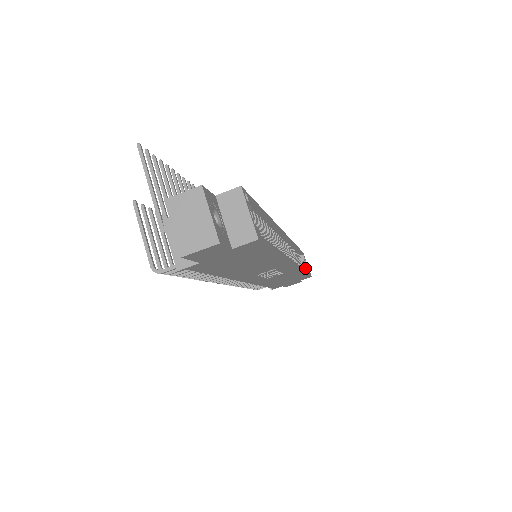
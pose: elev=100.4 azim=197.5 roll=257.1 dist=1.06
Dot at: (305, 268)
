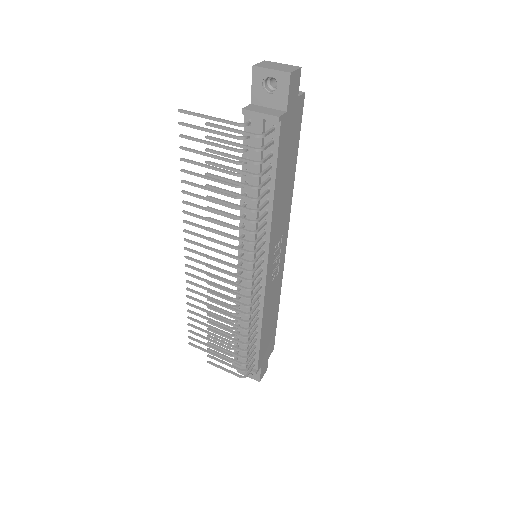
Dot at: occluded
